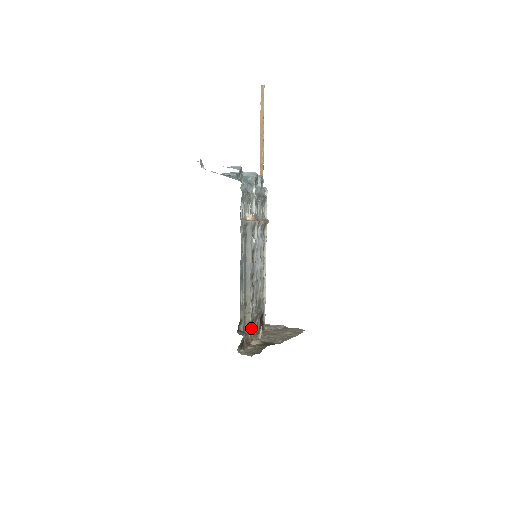
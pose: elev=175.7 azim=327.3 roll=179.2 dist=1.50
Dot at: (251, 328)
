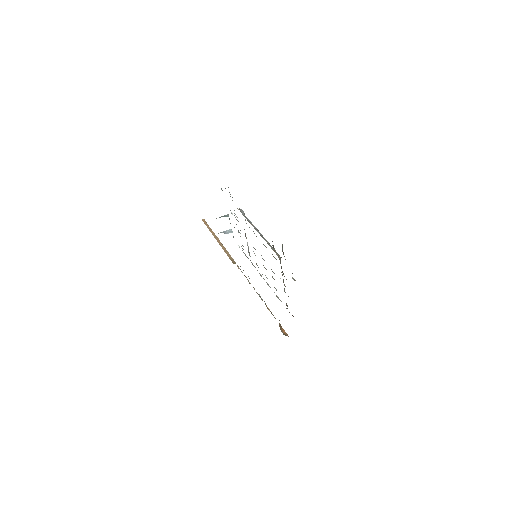
Dot at: (284, 276)
